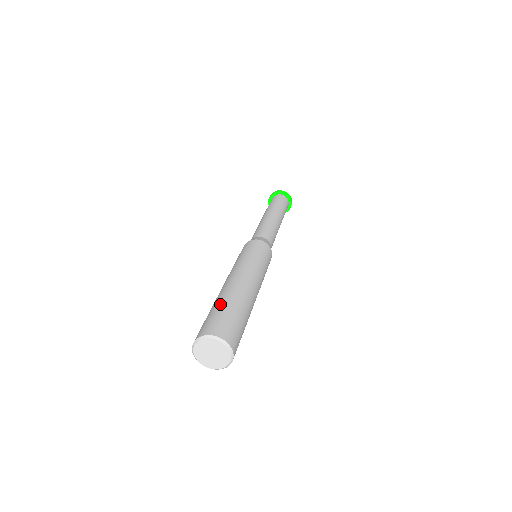
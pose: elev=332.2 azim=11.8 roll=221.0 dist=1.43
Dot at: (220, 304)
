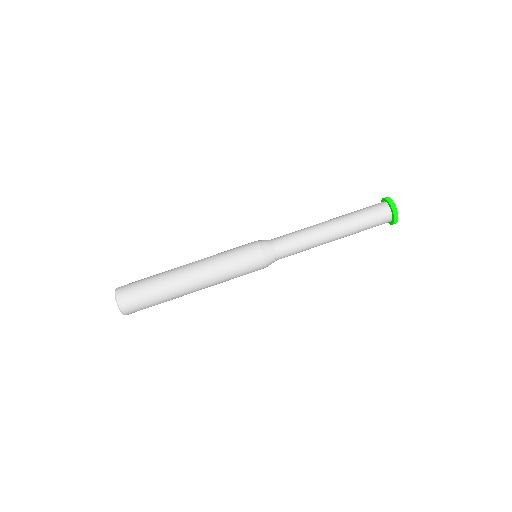
Dot at: (155, 292)
